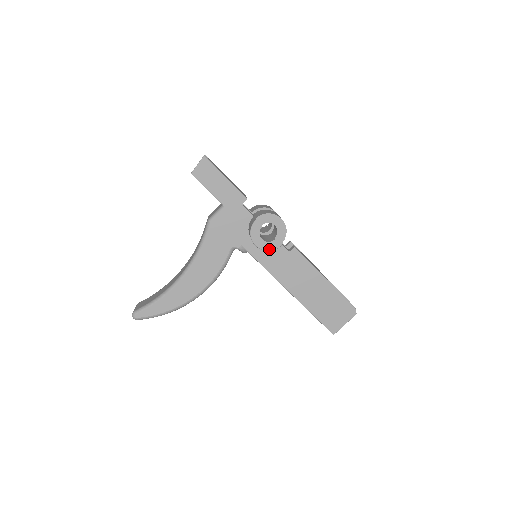
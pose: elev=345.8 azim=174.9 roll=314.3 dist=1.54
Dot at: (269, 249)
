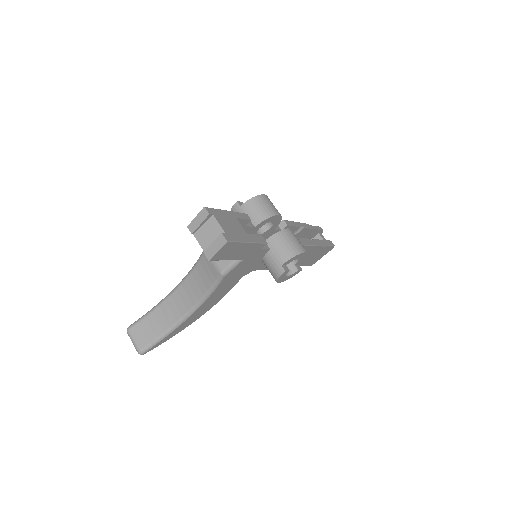
Dot at: (290, 277)
